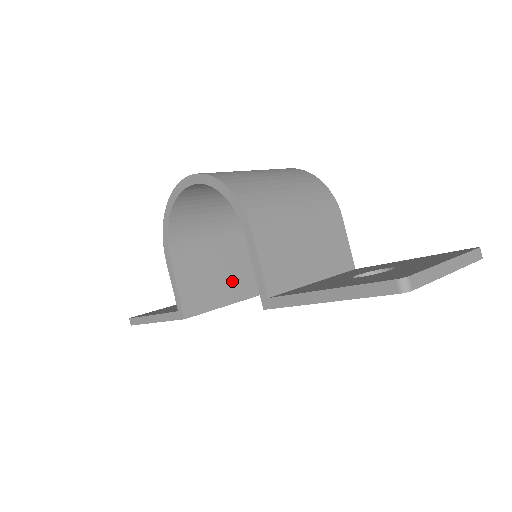
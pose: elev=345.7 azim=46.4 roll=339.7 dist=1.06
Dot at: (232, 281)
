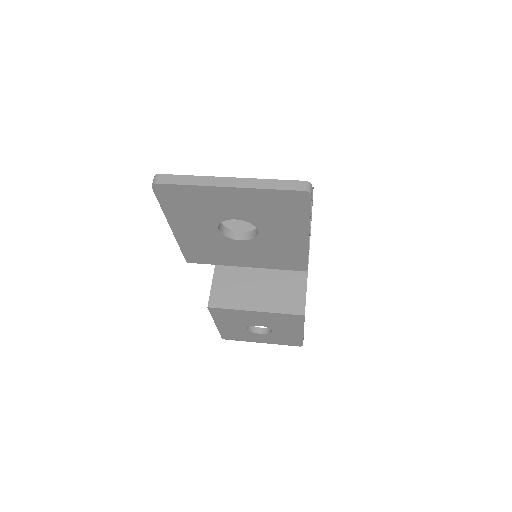
Dot at: (266, 294)
